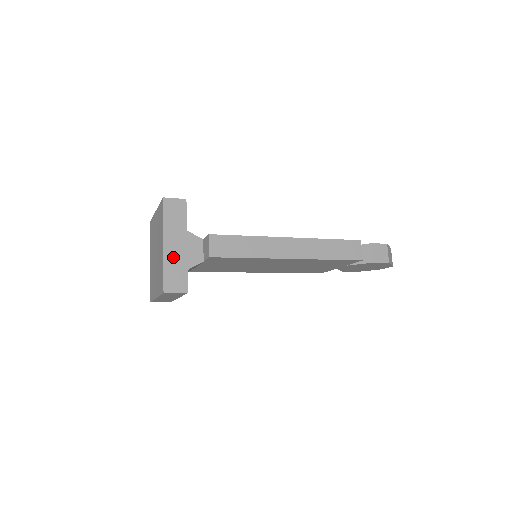
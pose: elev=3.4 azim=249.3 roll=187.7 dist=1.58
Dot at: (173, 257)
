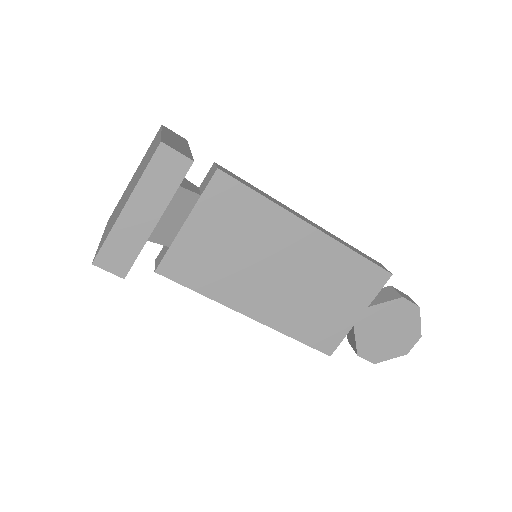
Dot at: (173, 141)
